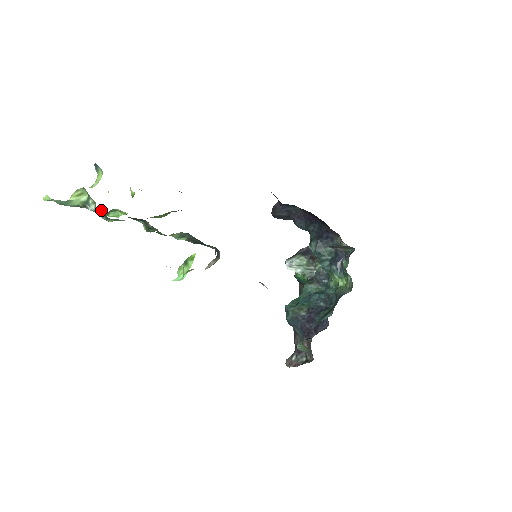
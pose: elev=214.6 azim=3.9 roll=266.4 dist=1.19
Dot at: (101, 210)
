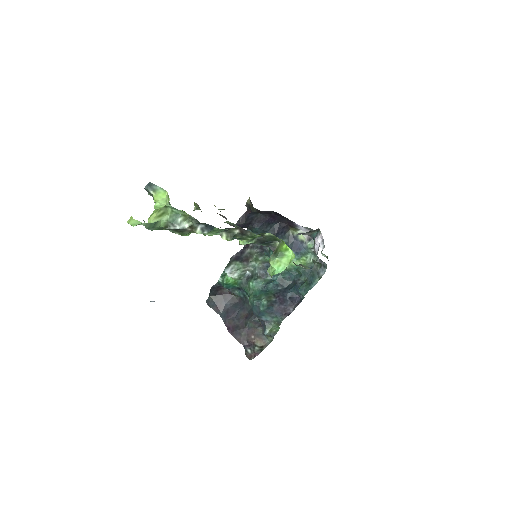
Dot at: occluded
